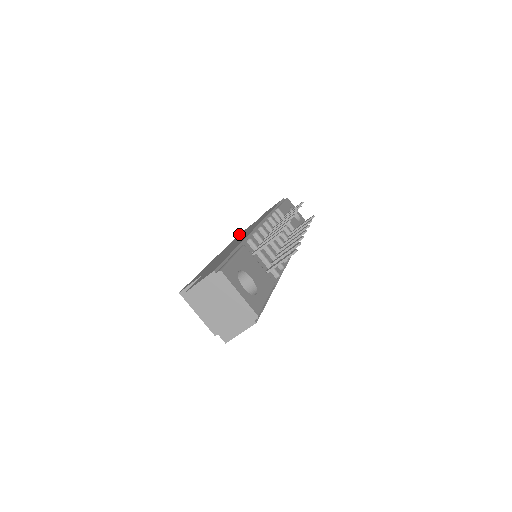
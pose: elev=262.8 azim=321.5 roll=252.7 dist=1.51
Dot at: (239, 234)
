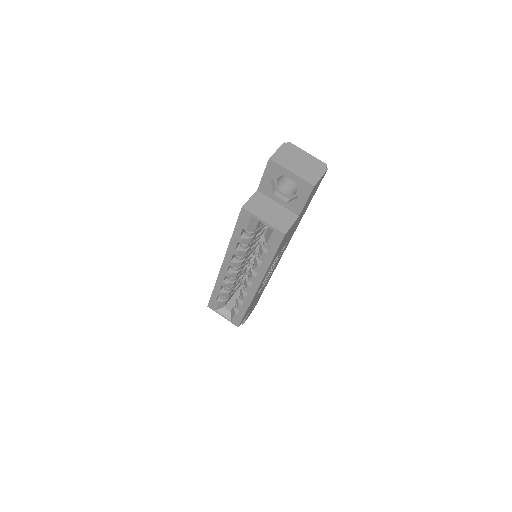
Dot at: (209, 301)
